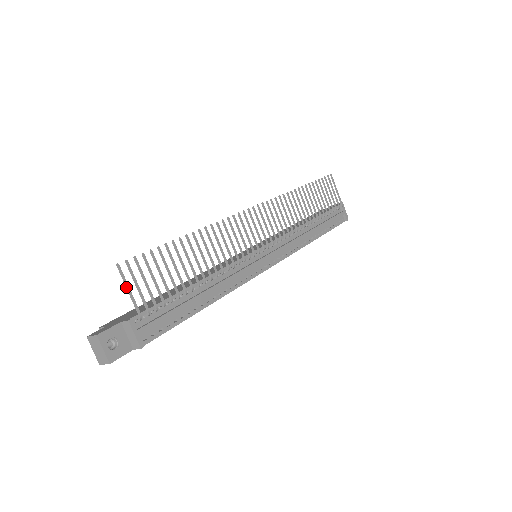
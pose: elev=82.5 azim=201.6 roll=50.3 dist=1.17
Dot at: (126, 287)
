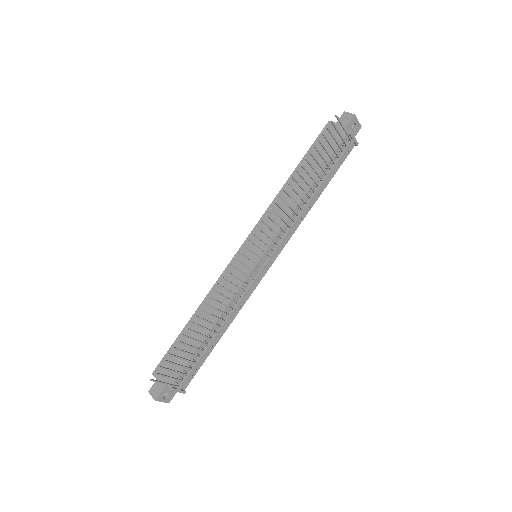
Dot at: (162, 383)
